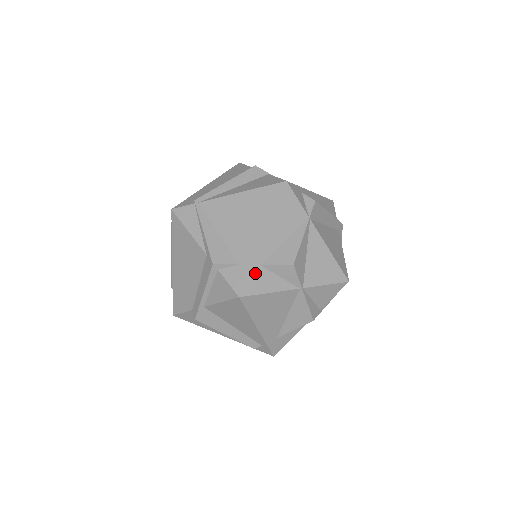
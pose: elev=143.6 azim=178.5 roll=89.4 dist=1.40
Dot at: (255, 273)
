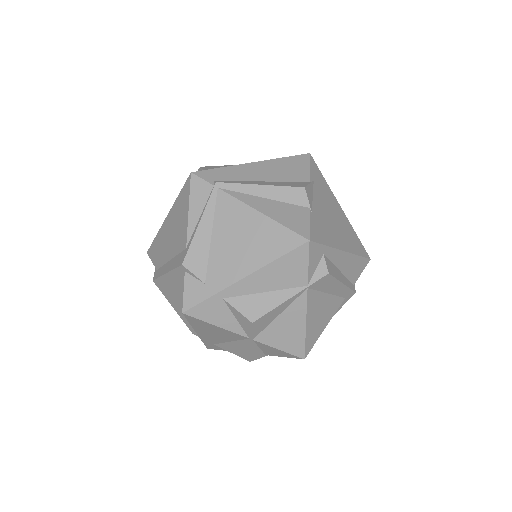
Dot at: (213, 303)
